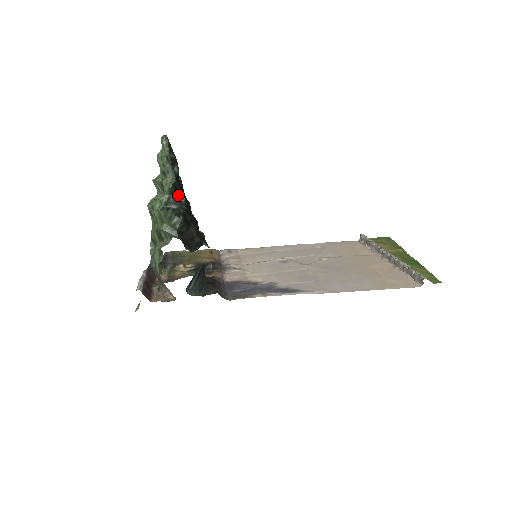
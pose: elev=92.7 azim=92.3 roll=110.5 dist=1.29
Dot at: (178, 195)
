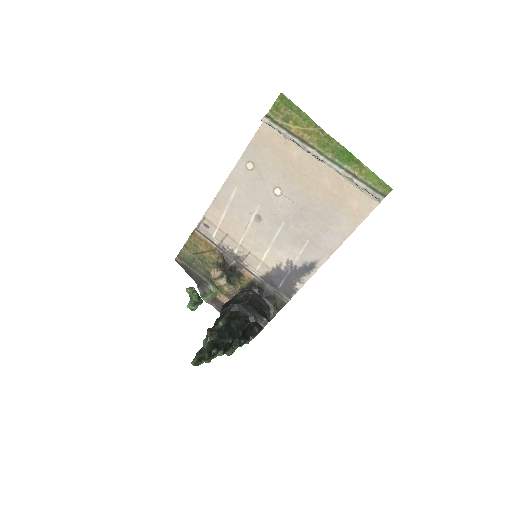
Dot at: (229, 345)
